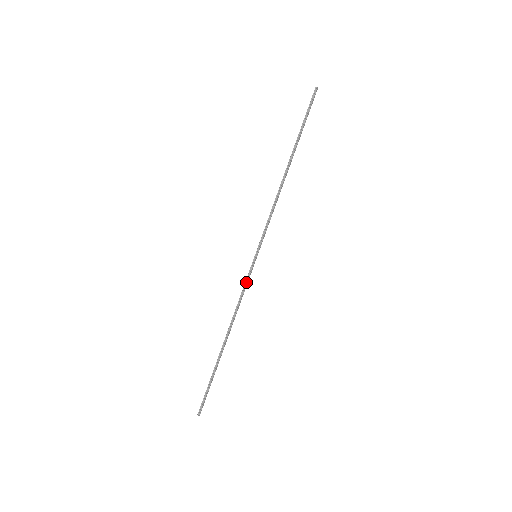
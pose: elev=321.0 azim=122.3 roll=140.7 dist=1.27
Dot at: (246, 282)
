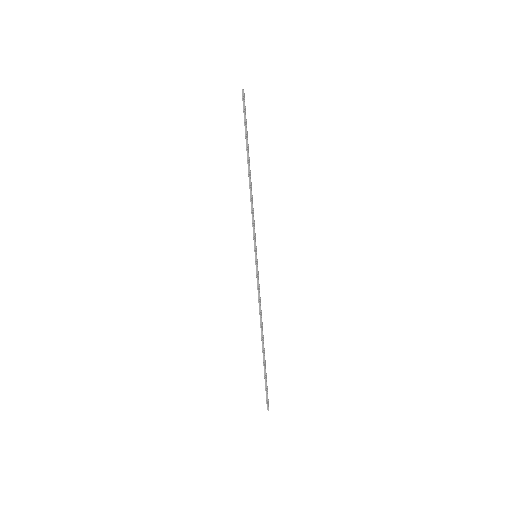
Dot at: (257, 282)
